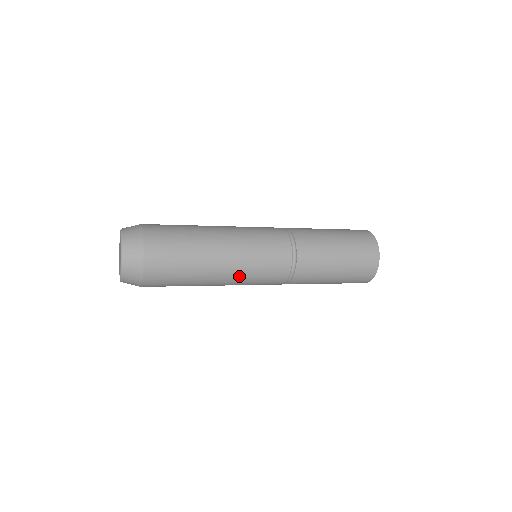
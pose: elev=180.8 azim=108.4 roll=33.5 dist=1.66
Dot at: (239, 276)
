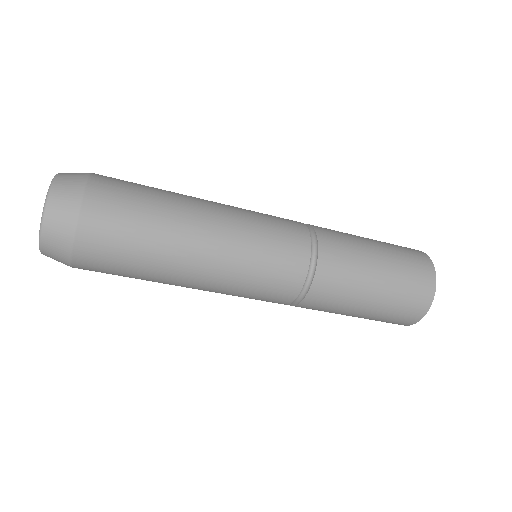
Dot at: (221, 285)
